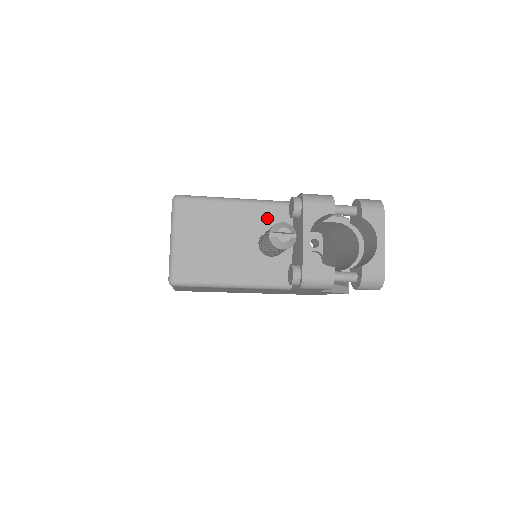
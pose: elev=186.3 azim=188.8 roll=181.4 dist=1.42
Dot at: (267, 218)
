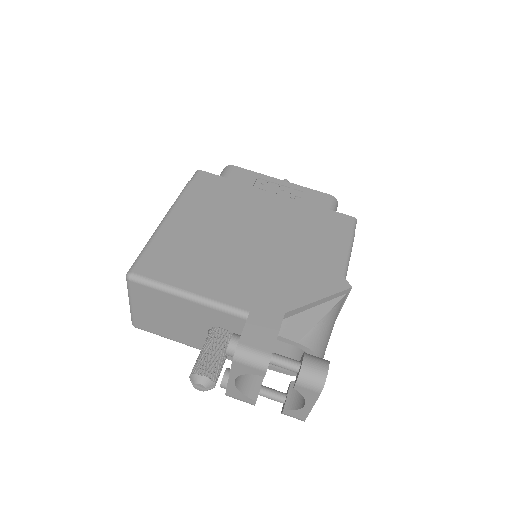
Dot at: (218, 319)
